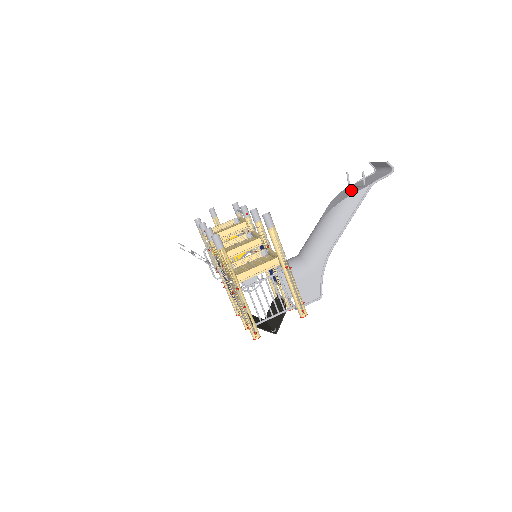
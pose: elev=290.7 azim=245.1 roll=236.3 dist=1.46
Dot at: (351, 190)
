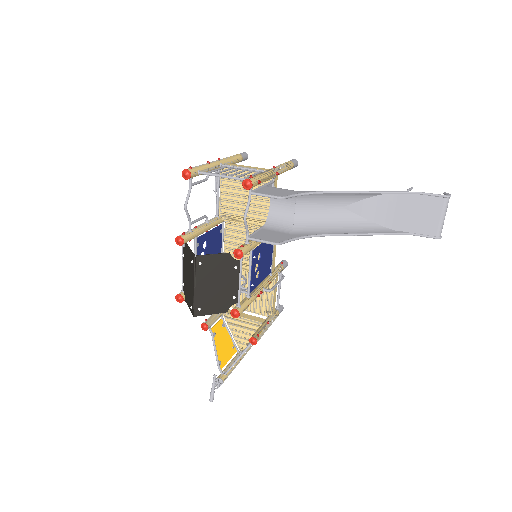
Dot at: (393, 208)
